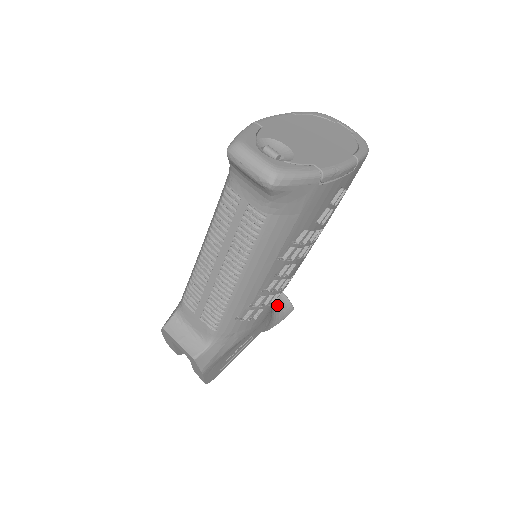
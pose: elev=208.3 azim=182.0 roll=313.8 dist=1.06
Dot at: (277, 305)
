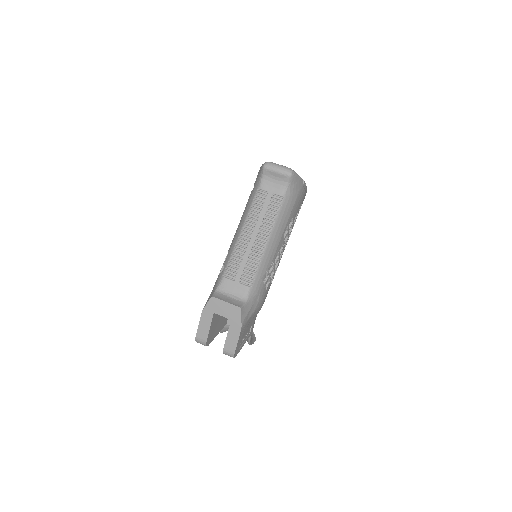
Dot at: occluded
